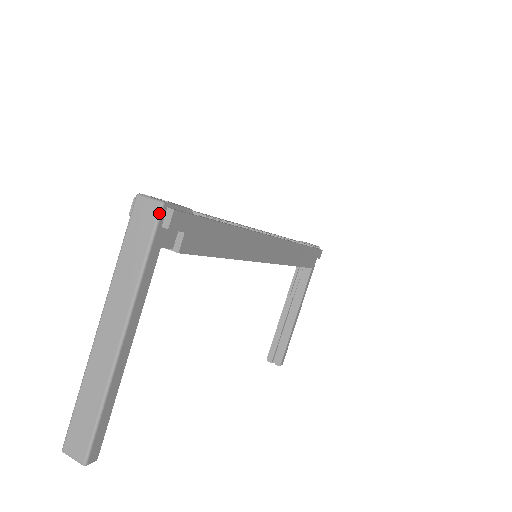
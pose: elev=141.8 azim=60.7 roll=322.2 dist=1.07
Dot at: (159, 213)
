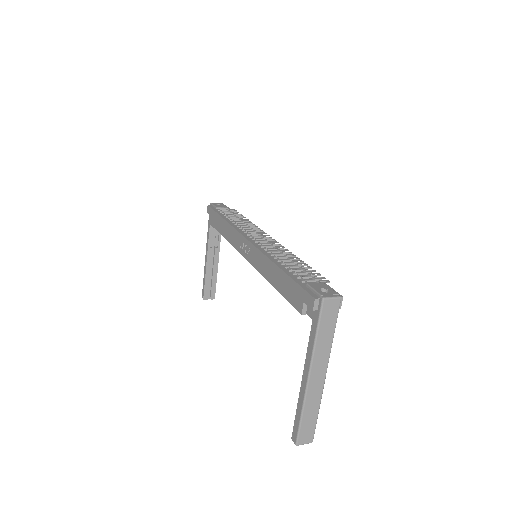
Dot at: (340, 304)
